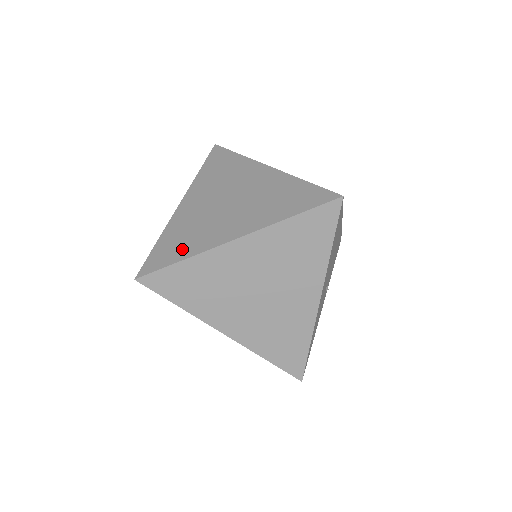
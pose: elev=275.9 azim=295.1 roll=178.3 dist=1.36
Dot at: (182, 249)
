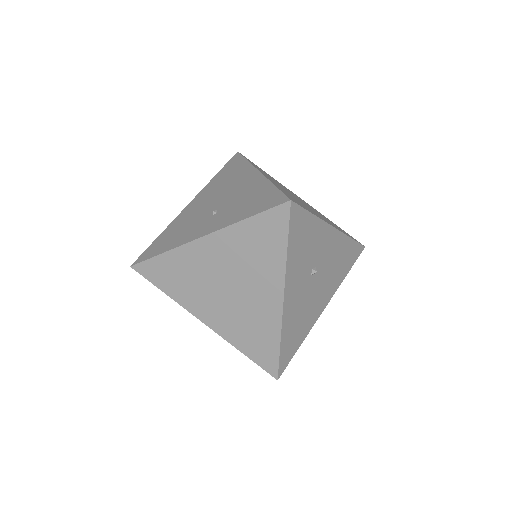
Dot at: (171, 285)
